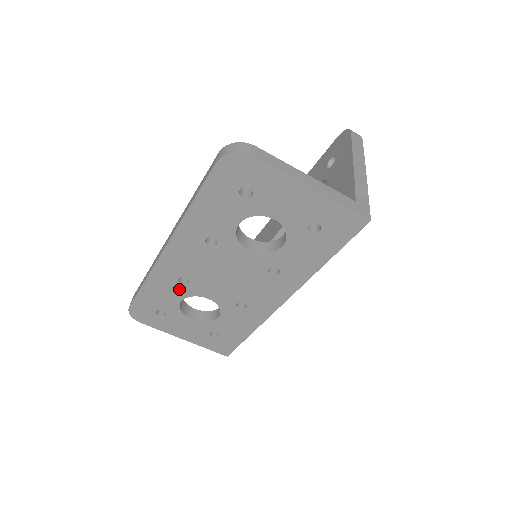
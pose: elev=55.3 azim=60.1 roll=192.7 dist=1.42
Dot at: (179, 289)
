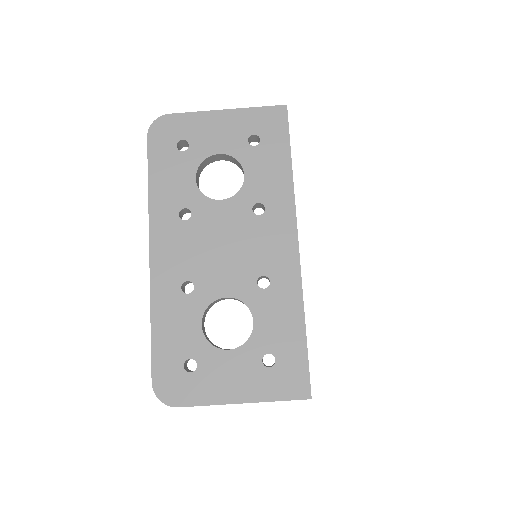
Dot at: (190, 305)
